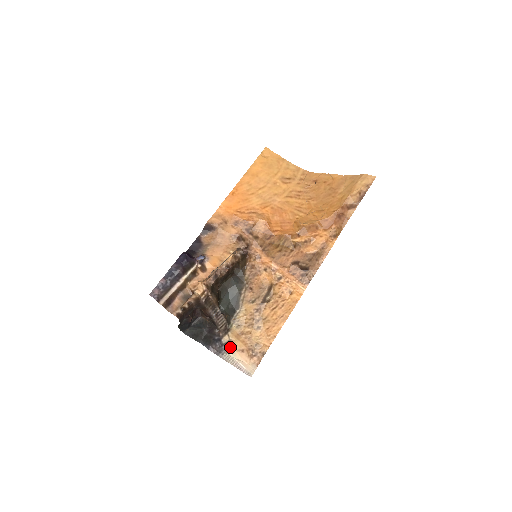
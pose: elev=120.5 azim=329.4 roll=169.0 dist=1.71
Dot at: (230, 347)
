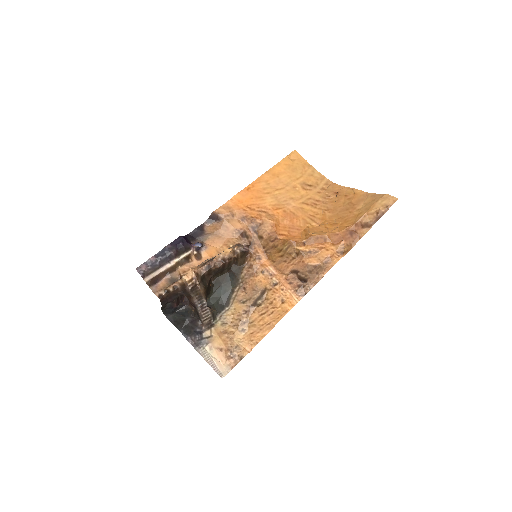
Dot at: (209, 343)
